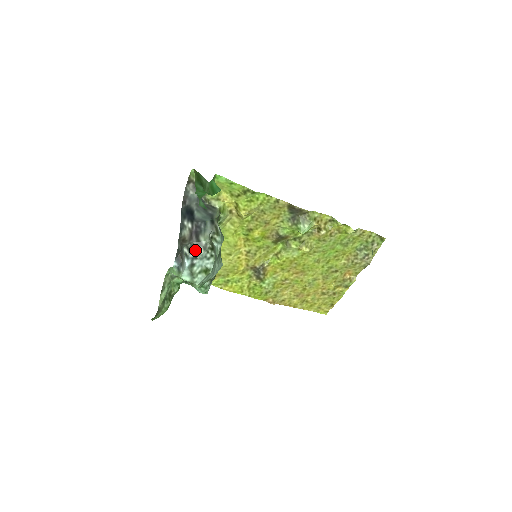
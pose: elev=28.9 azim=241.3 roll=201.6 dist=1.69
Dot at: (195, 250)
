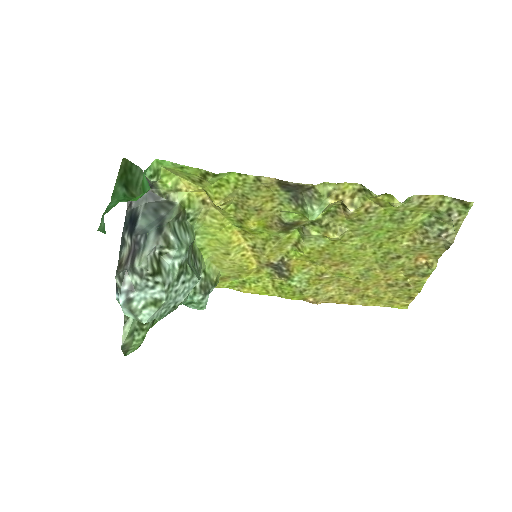
Dot at: (130, 279)
